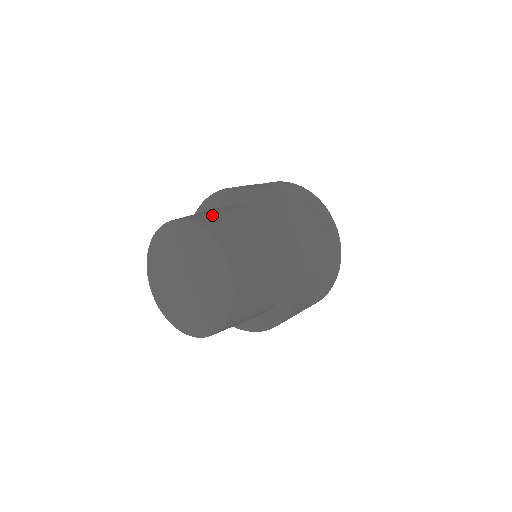
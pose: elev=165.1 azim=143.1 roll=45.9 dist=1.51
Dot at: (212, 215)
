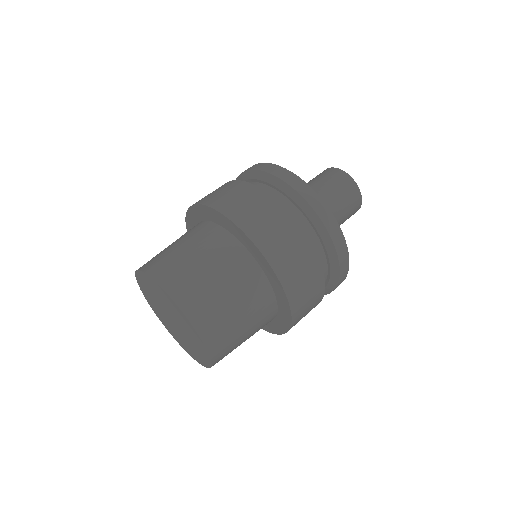
Dot at: (208, 290)
